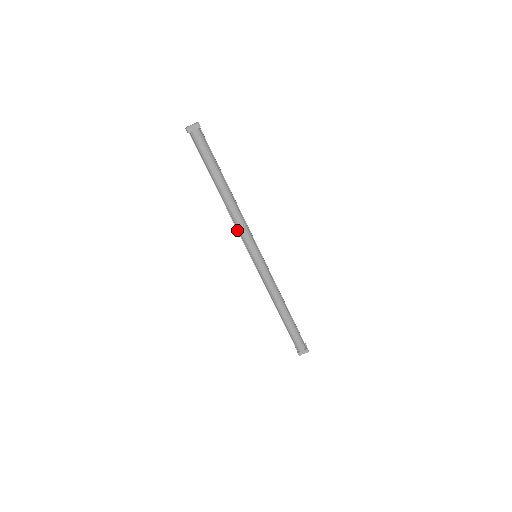
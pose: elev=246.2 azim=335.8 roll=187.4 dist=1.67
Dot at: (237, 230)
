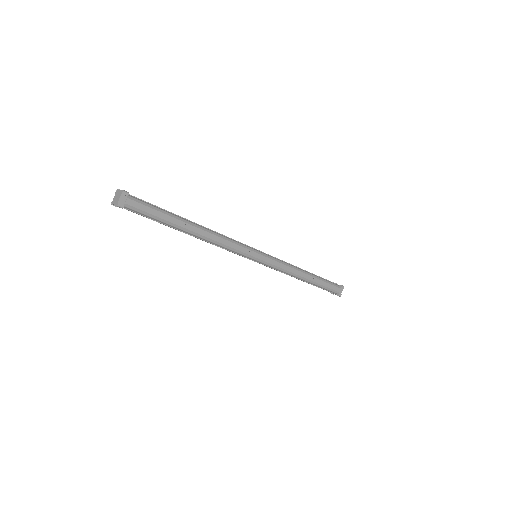
Dot at: (227, 250)
